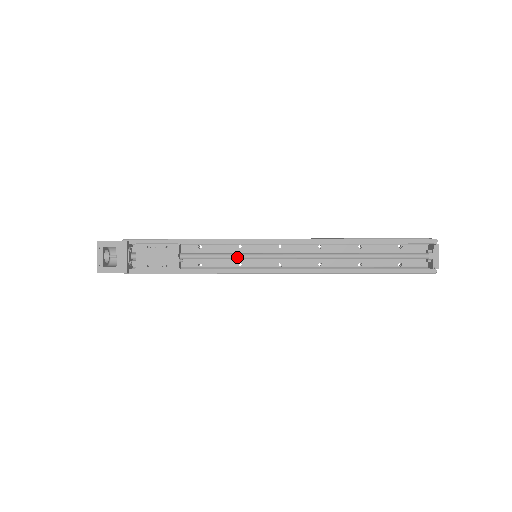
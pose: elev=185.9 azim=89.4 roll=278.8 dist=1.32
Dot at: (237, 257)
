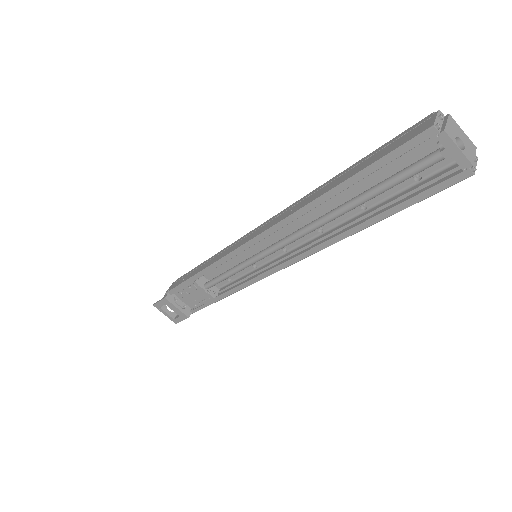
Dot at: (240, 270)
